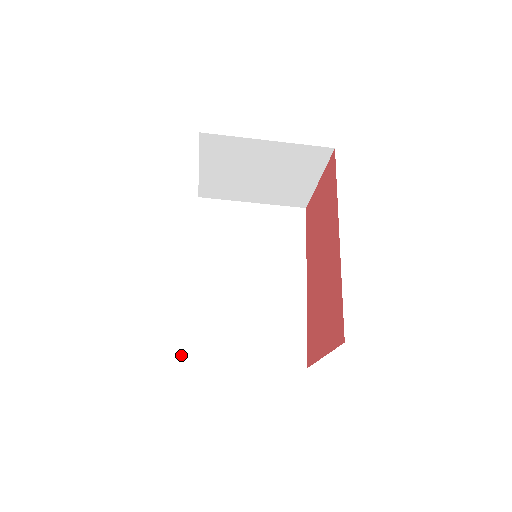
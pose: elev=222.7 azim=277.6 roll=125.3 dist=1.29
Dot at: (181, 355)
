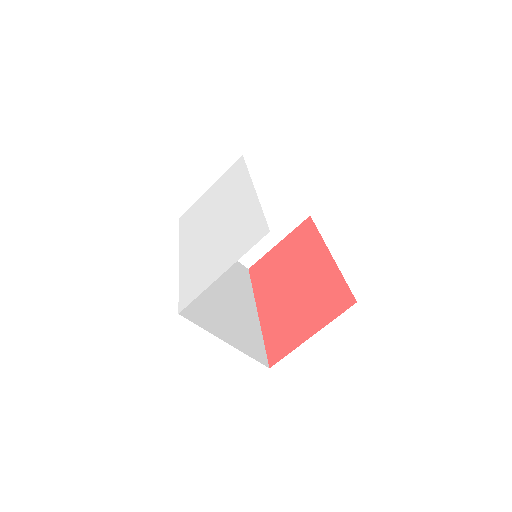
Dot at: (179, 311)
